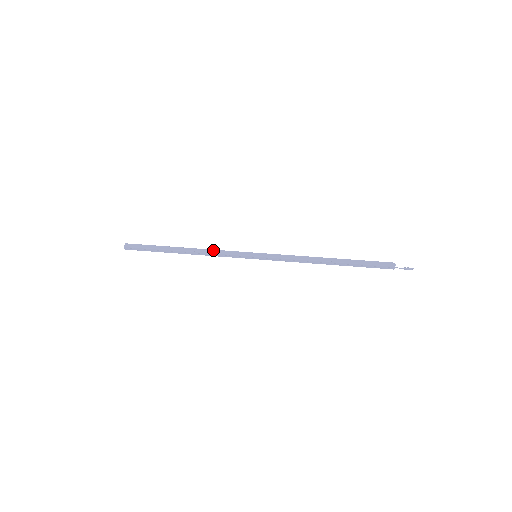
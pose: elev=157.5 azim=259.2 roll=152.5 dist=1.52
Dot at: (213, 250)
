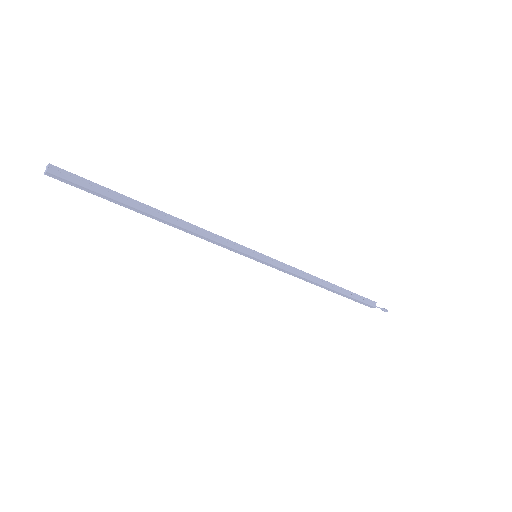
Dot at: (202, 230)
